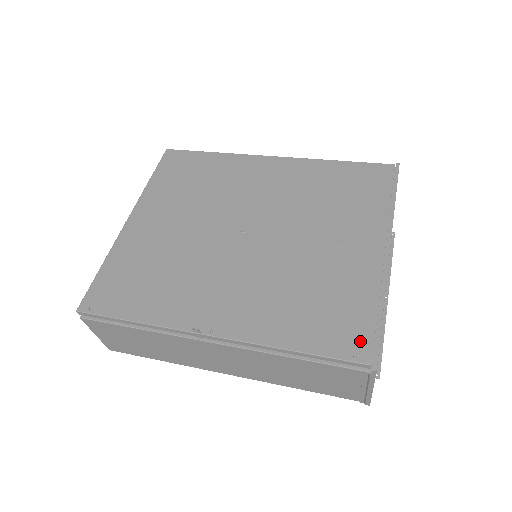
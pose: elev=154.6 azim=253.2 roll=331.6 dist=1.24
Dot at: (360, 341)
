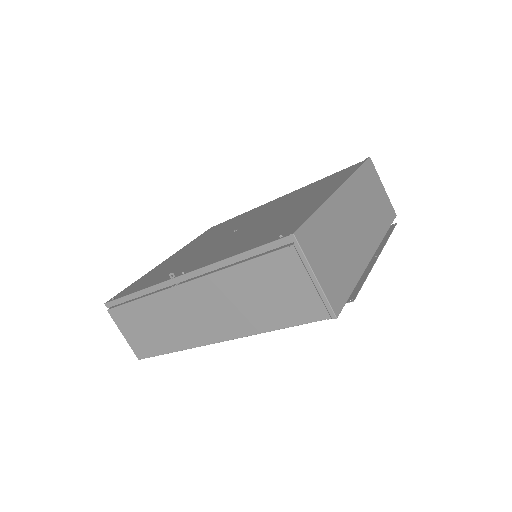
Dot at: (290, 229)
